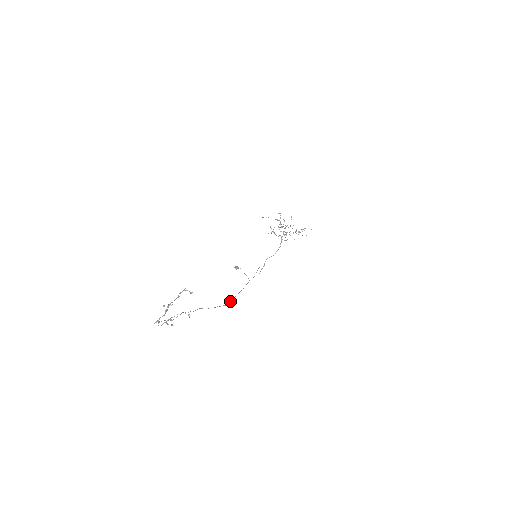
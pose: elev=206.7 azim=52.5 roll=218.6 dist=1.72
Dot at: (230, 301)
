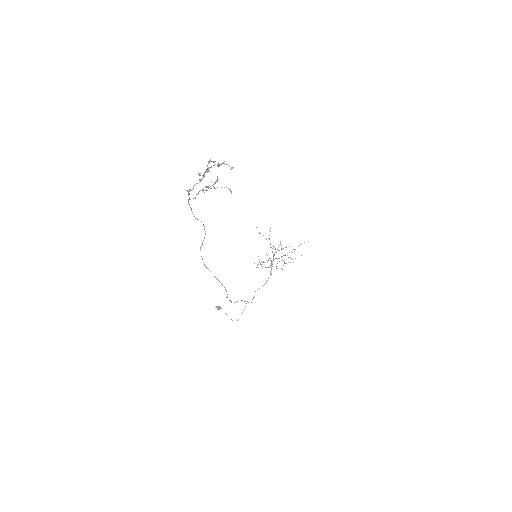
Dot at: (231, 302)
